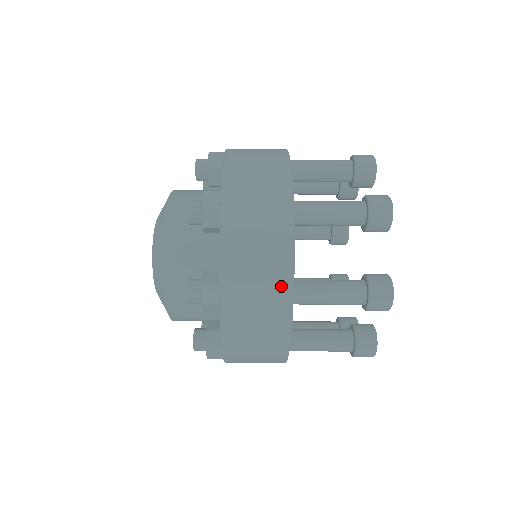
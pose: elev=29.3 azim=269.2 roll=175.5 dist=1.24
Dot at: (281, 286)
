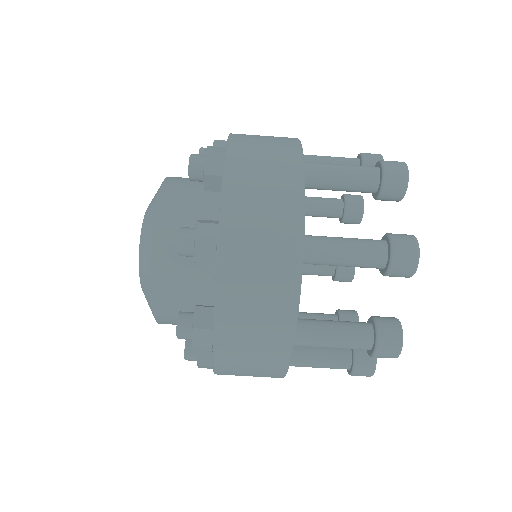
Dot at: (289, 144)
